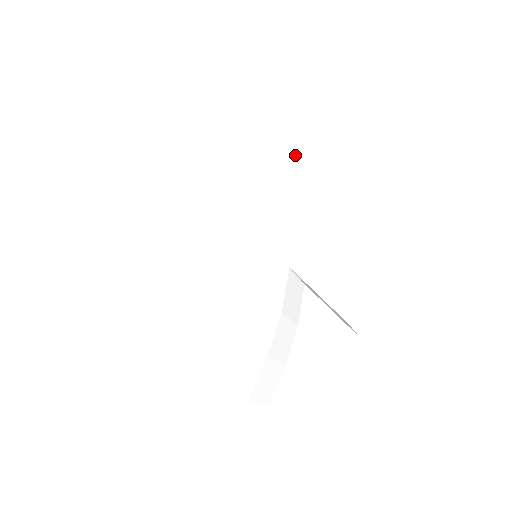
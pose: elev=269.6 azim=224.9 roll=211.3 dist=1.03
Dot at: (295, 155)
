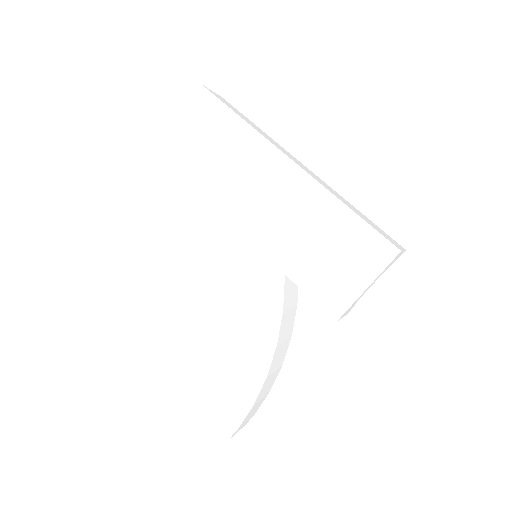
Dot at: (278, 167)
